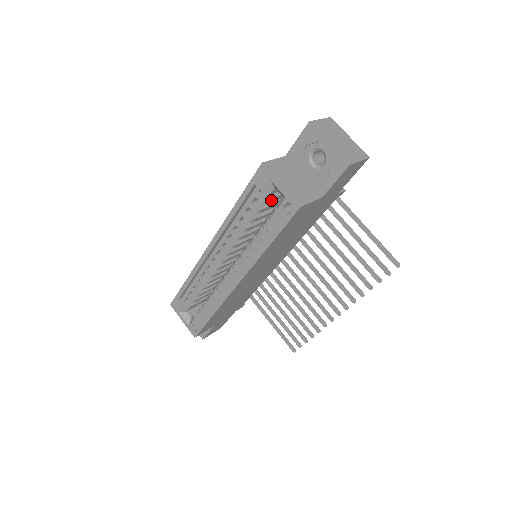
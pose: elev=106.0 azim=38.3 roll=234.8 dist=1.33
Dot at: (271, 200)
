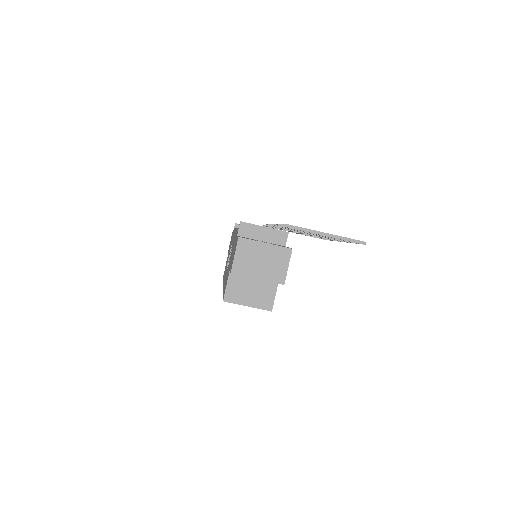
Dot at: occluded
